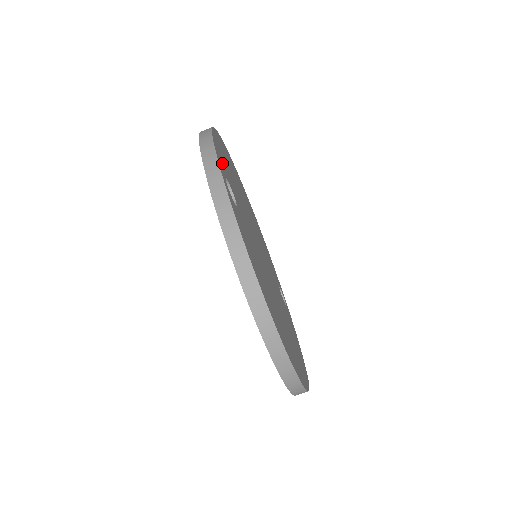
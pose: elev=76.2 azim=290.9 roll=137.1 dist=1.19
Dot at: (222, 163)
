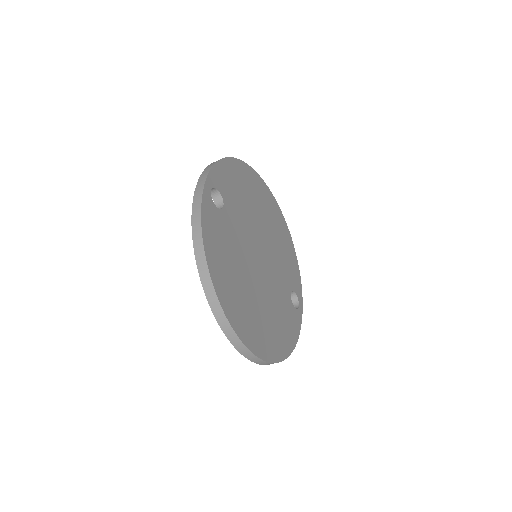
Dot at: (221, 180)
